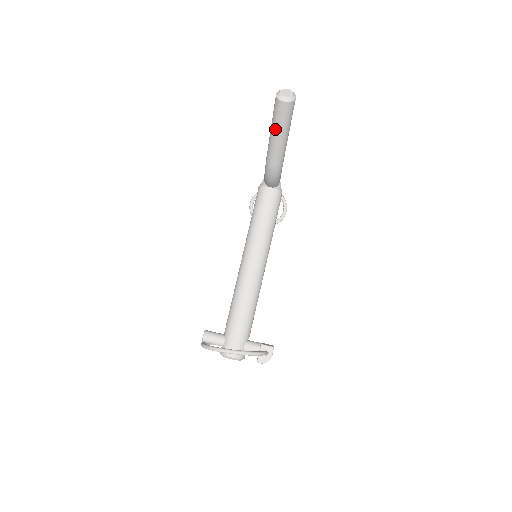
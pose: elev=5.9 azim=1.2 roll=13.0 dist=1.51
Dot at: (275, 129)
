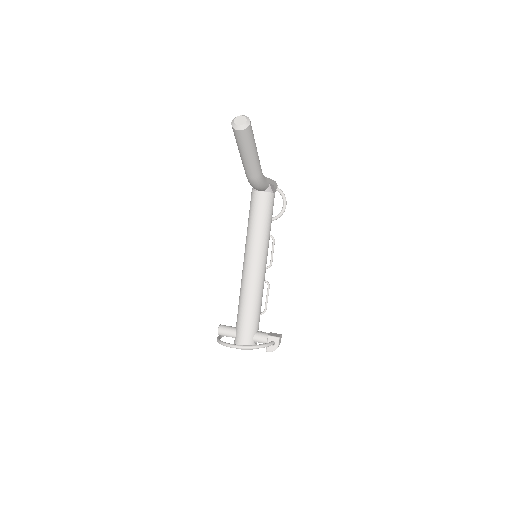
Dot at: (241, 151)
